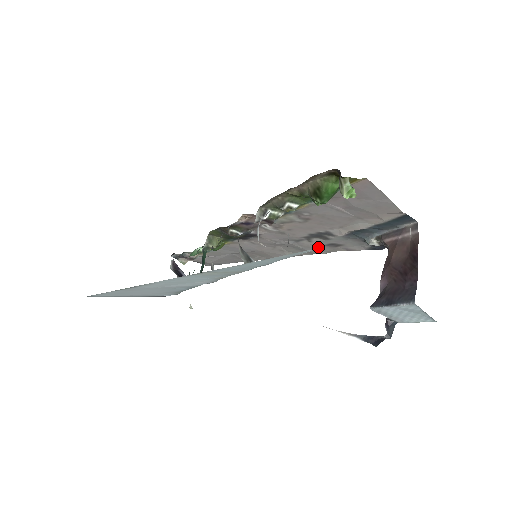
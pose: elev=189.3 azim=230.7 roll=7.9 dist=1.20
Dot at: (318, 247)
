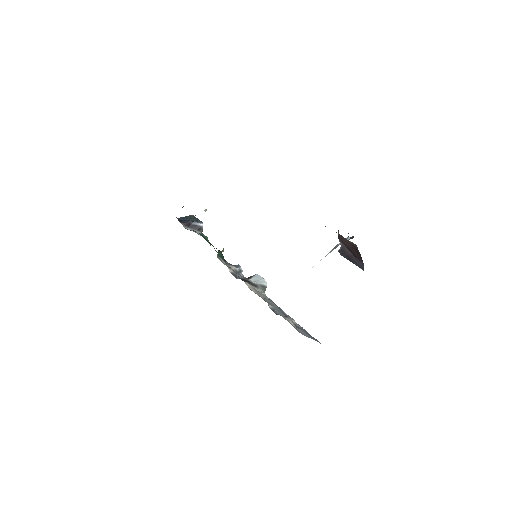
Dot at: occluded
